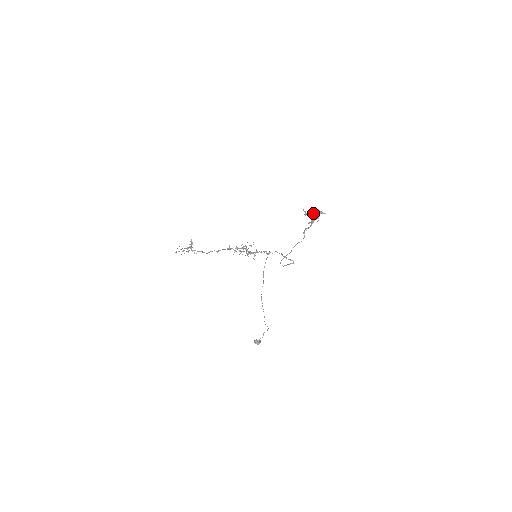
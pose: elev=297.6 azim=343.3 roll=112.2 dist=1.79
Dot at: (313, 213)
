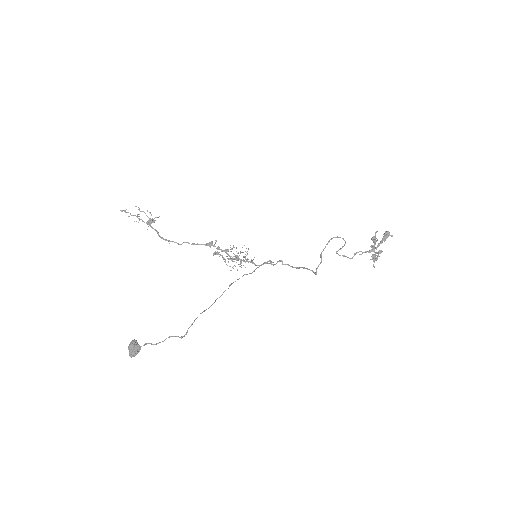
Dot at: (388, 236)
